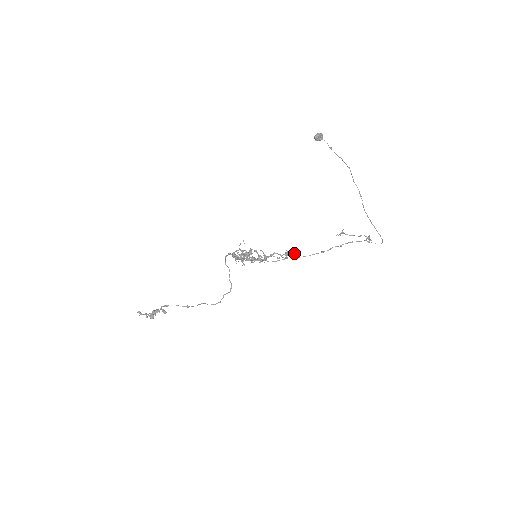
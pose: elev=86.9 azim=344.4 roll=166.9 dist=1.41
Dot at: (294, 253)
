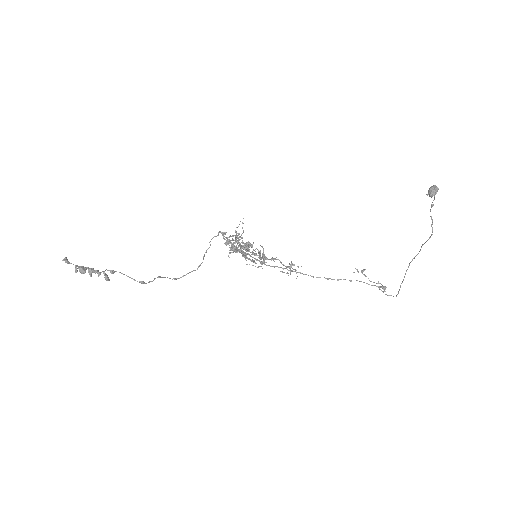
Dot at: (298, 267)
